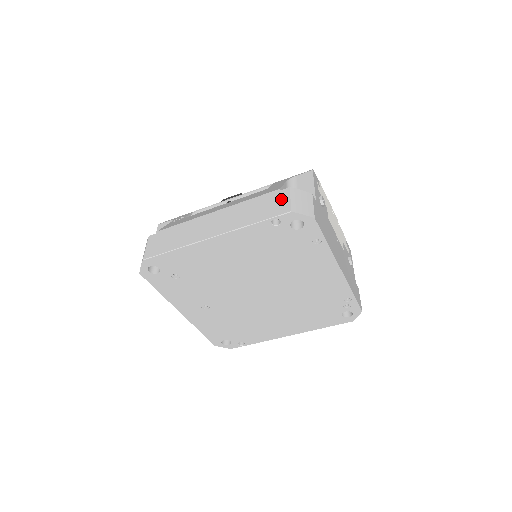
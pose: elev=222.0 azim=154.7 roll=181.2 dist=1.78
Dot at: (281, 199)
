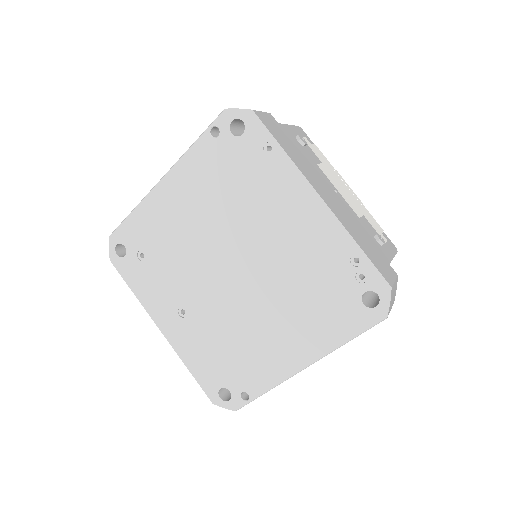
Dot at: occluded
